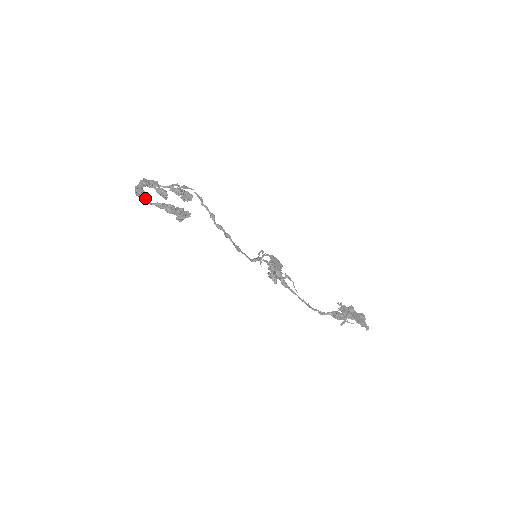
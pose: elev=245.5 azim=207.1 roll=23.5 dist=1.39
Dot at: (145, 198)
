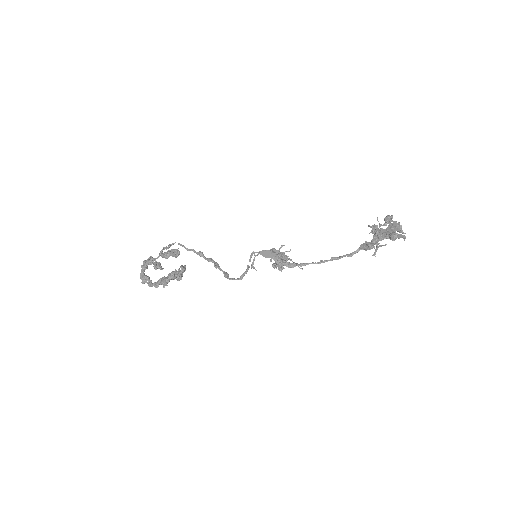
Dot at: (148, 283)
